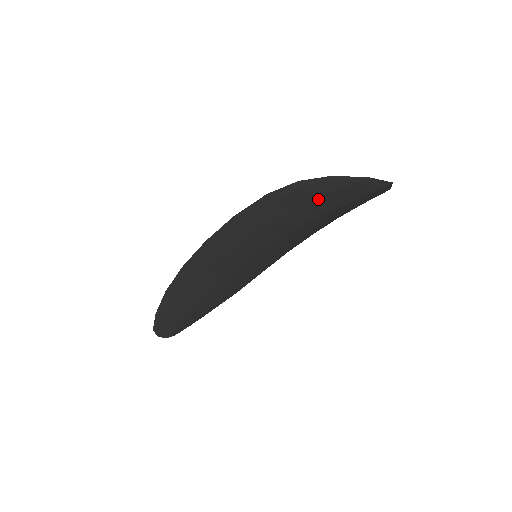
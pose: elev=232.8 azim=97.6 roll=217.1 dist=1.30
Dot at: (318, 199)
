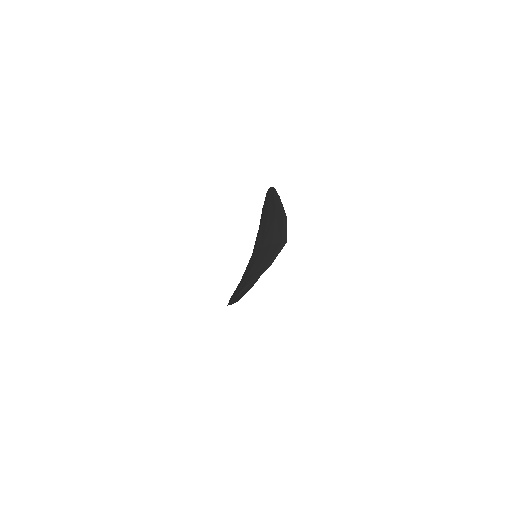
Dot at: occluded
